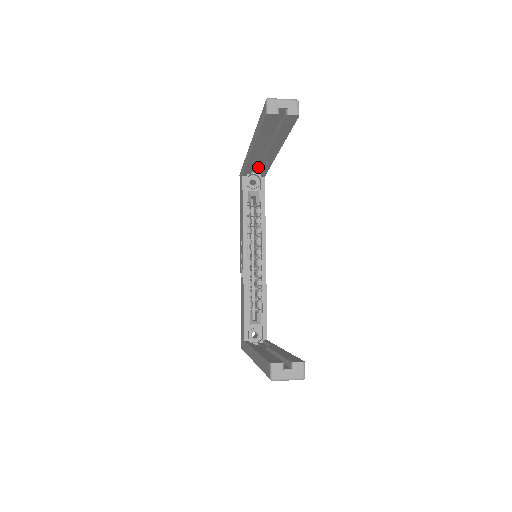
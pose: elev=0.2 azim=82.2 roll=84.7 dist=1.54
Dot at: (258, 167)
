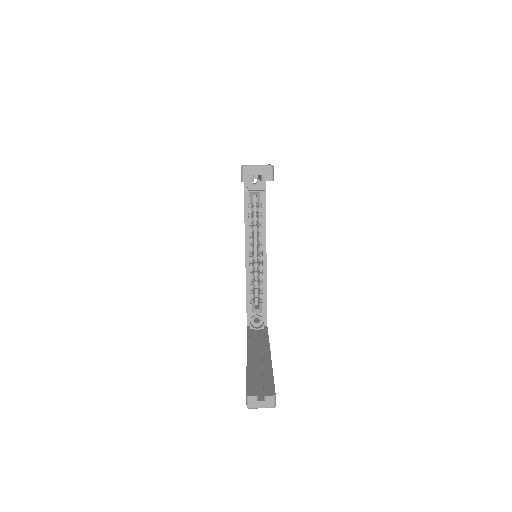
Dot at: occluded
